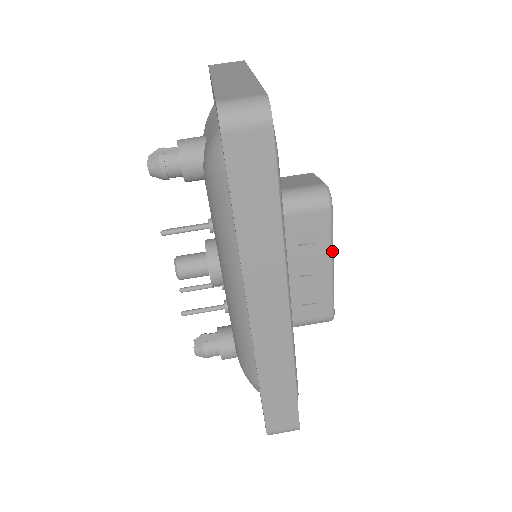
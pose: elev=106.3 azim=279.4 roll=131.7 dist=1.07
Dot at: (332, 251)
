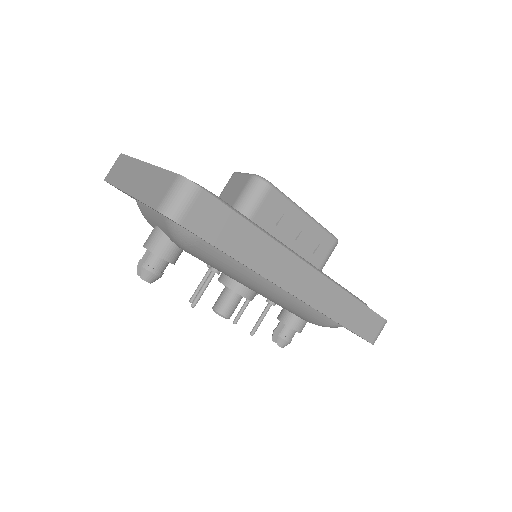
Dot at: (298, 207)
